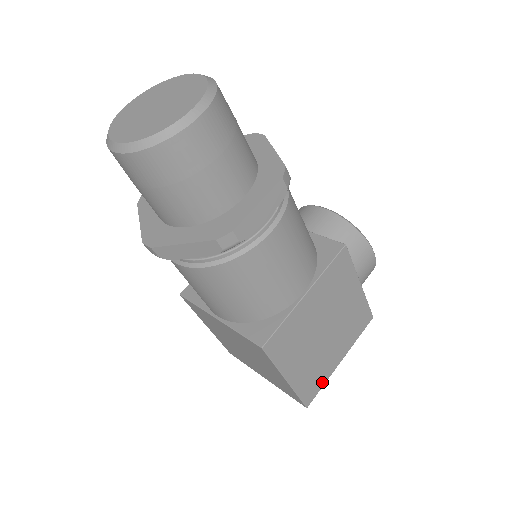
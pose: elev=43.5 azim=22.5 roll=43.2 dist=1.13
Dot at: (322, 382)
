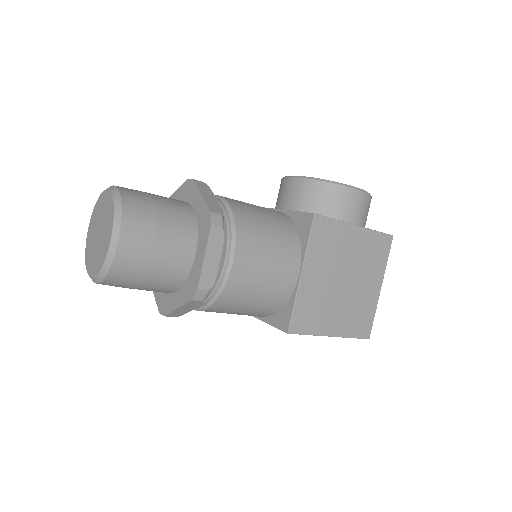
Dot at: (371, 314)
